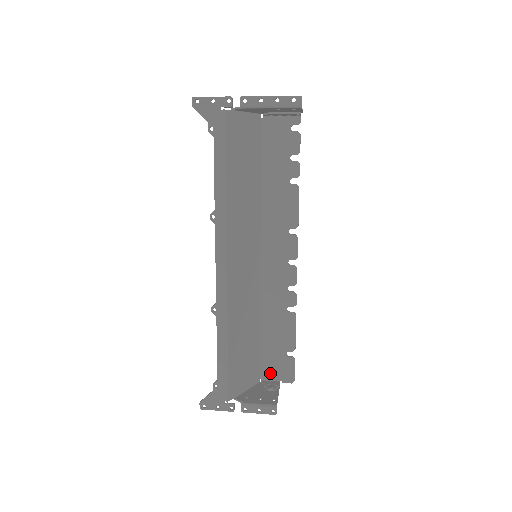
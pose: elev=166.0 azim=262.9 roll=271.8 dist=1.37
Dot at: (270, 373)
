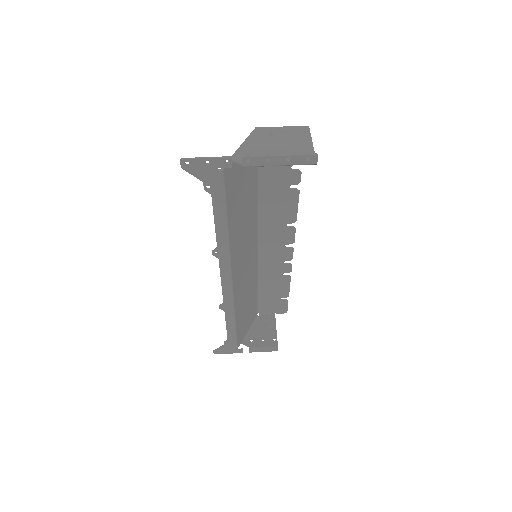
Dot at: (266, 310)
